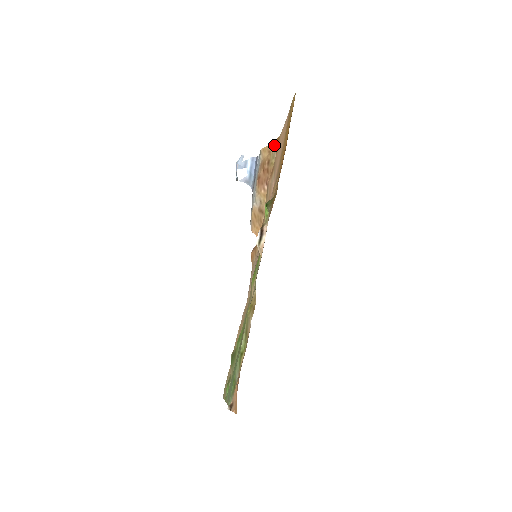
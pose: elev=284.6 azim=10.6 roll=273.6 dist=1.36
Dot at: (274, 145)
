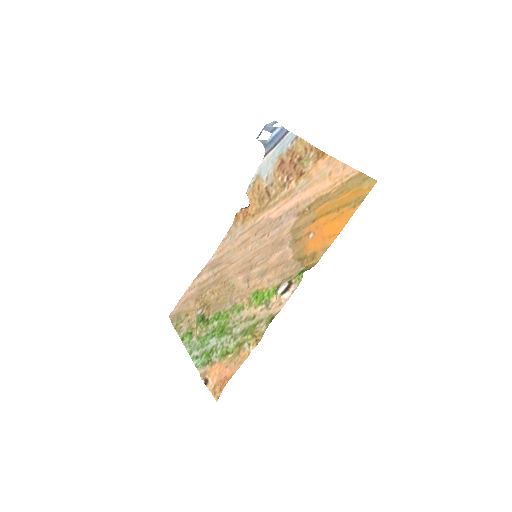
Dot at: (315, 151)
